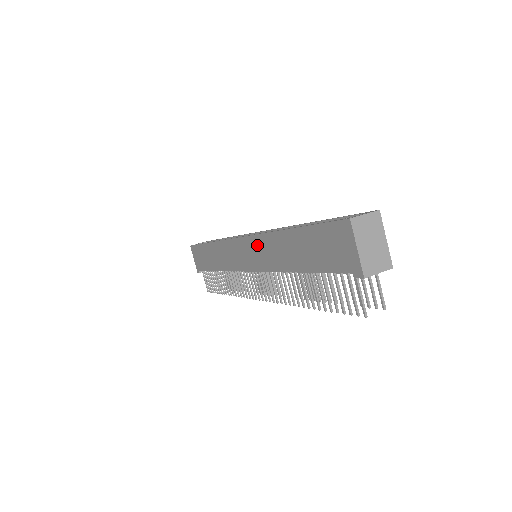
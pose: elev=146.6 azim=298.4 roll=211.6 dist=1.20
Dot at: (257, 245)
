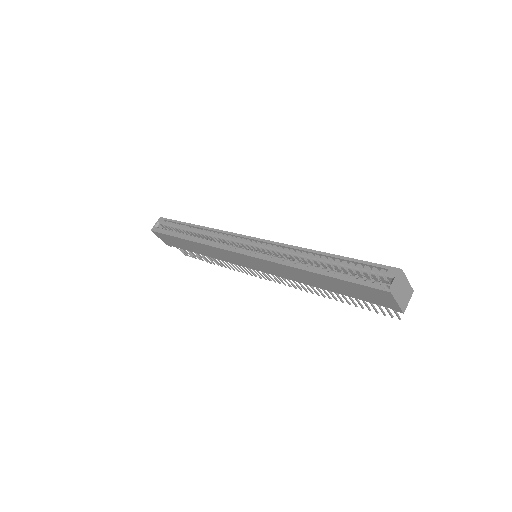
Dot at: (269, 265)
